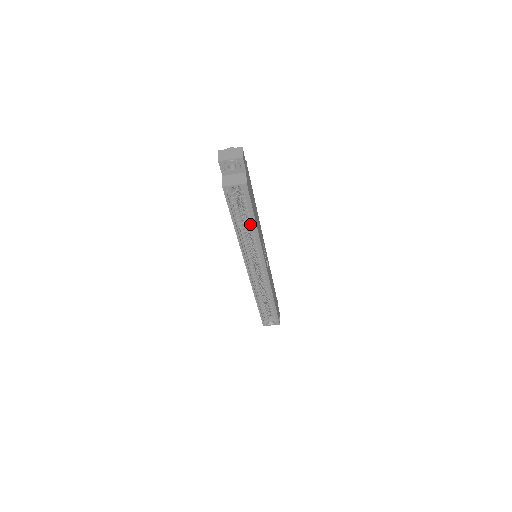
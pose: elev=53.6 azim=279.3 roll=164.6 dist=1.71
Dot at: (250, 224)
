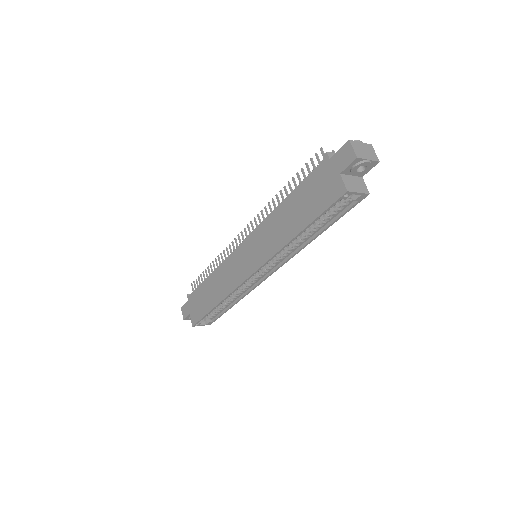
Dot at: (313, 231)
